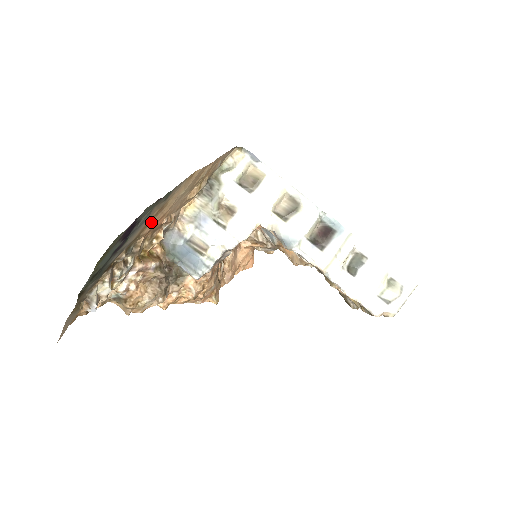
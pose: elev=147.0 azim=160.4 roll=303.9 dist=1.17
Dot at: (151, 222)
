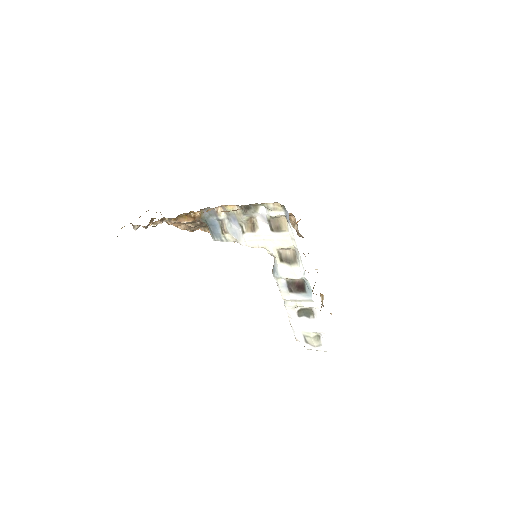
Dot at: occluded
